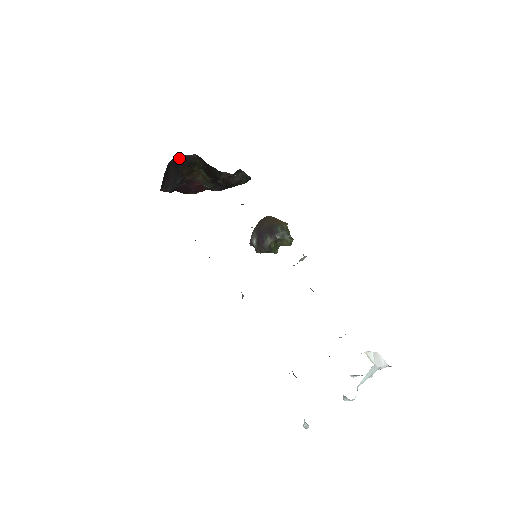
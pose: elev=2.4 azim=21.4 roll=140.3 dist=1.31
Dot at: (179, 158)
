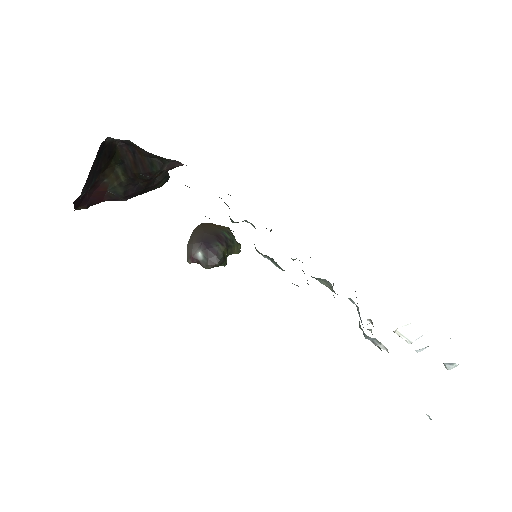
Dot at: (103, 142)
